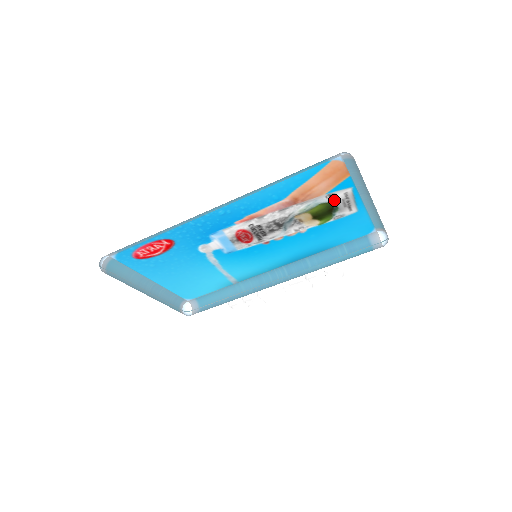
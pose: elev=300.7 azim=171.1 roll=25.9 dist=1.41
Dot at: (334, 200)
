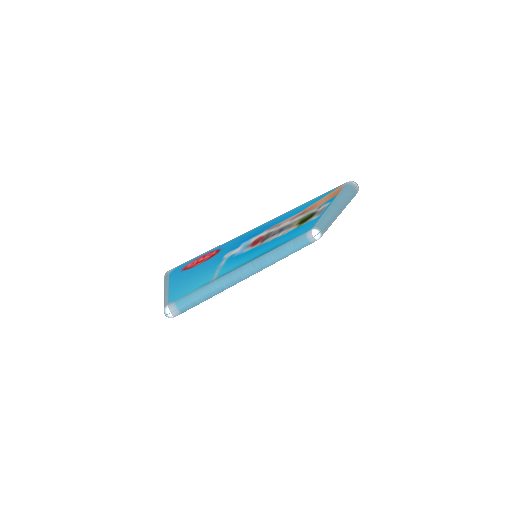
Dot at: (317, 210)
